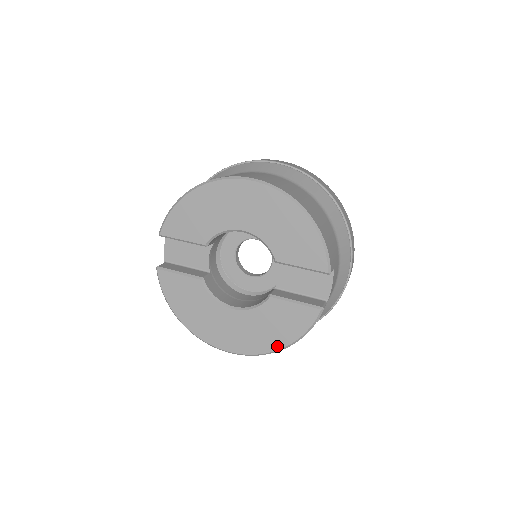
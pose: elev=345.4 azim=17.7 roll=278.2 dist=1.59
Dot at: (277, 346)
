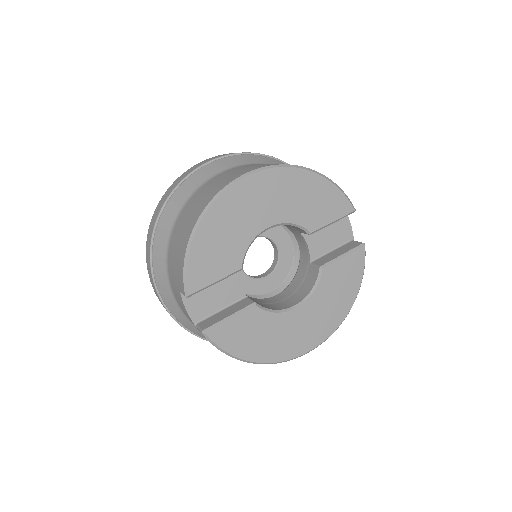
Dot at: (349, 306)
